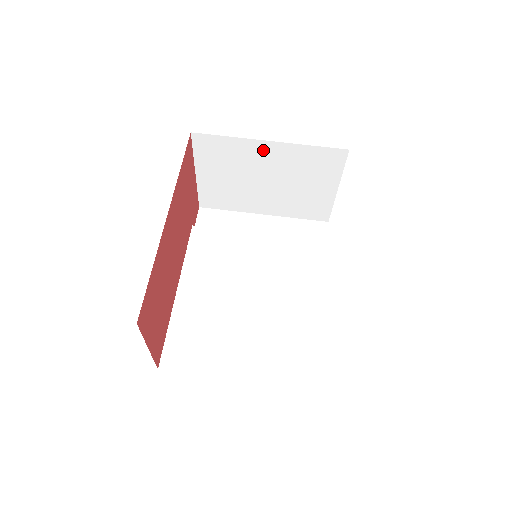
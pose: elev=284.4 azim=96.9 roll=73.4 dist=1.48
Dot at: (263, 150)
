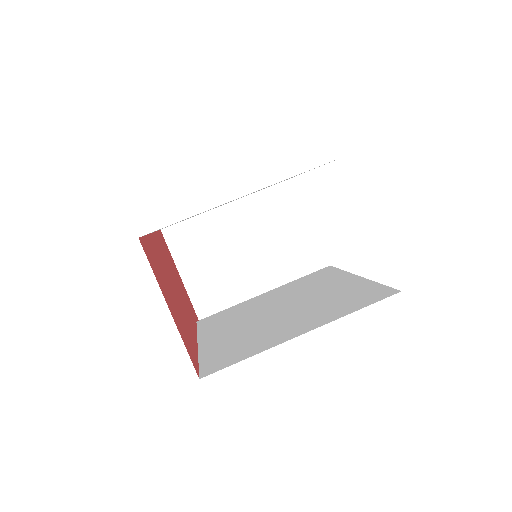
Dot at: (225, 217)
